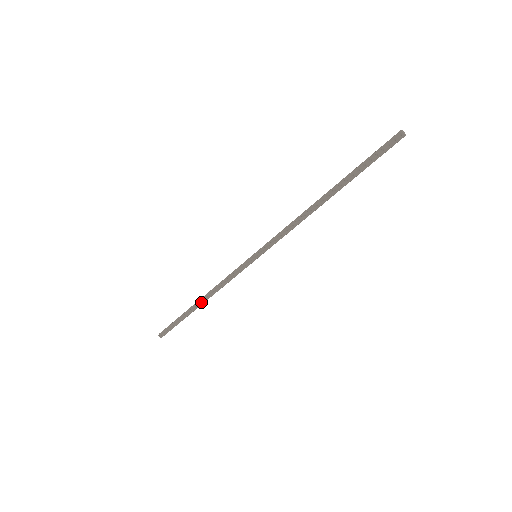
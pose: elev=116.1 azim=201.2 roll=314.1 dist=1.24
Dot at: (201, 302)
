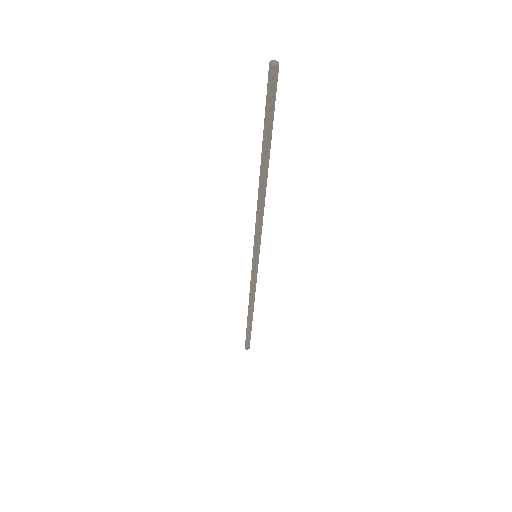
Dot at: (251, 312)
